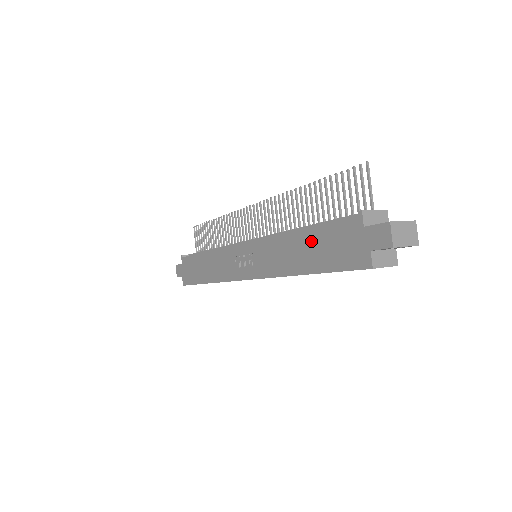
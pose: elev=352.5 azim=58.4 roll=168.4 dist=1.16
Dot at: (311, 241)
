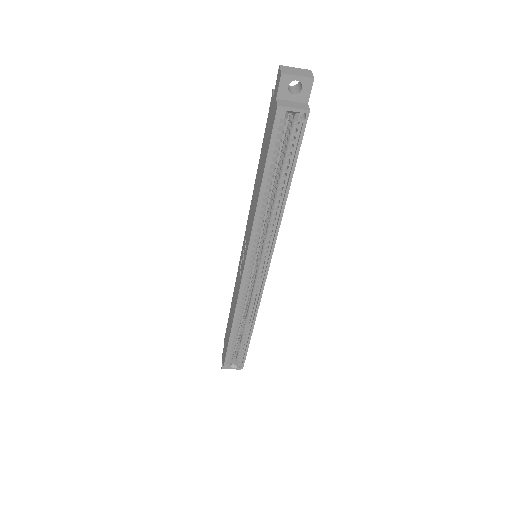
Dot at: (261, 161)
